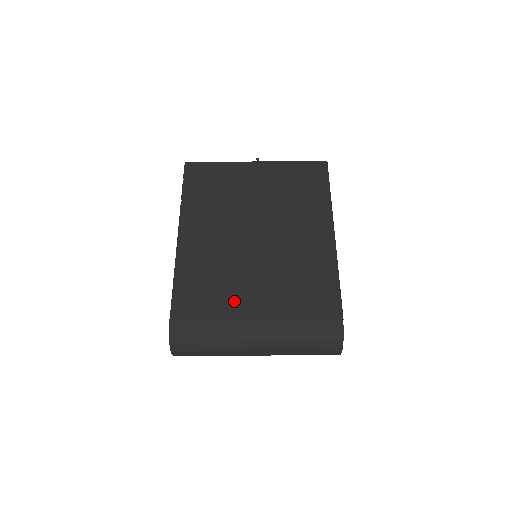
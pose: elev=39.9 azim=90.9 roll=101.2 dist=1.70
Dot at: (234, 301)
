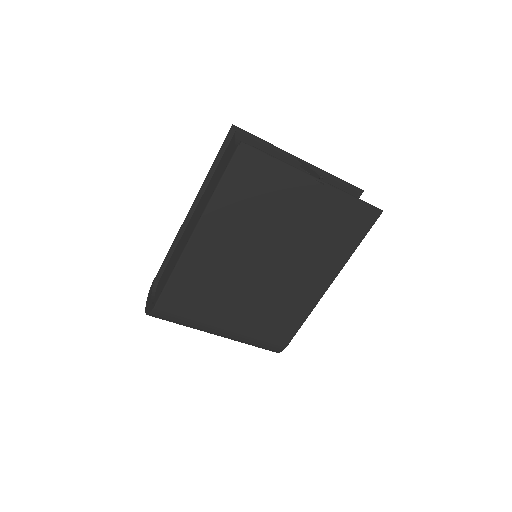
Dot at: (215, 311)
